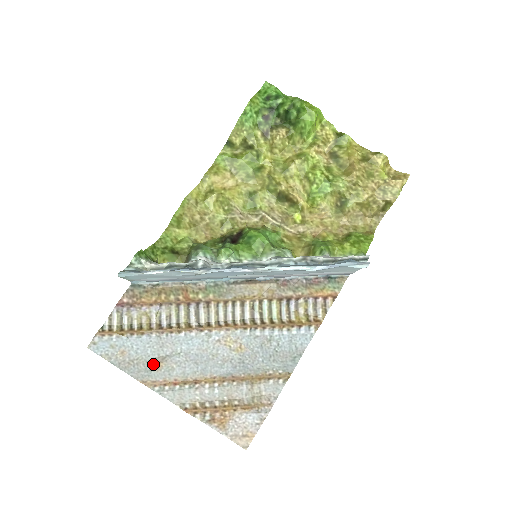
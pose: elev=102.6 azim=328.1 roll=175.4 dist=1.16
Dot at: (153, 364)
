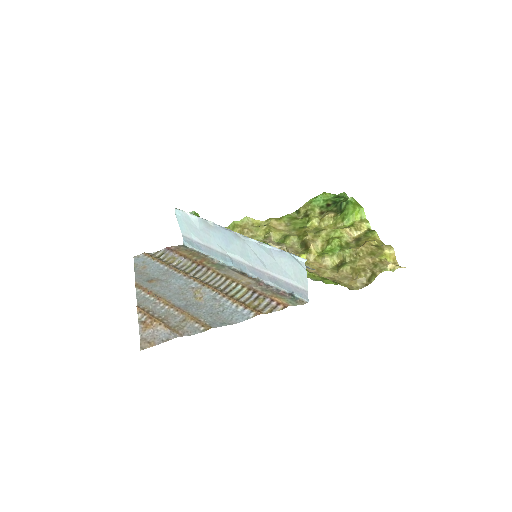
Dot at: (150, 279)
